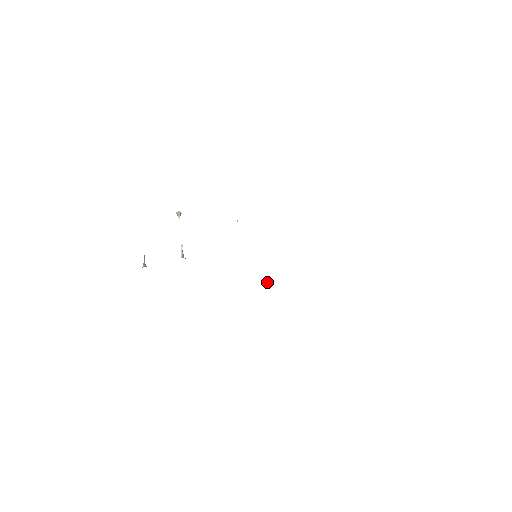
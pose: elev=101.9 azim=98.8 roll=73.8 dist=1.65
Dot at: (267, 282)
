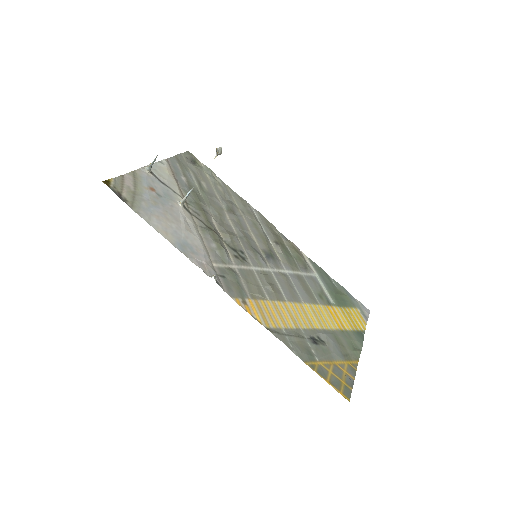
Dot at: occluded
